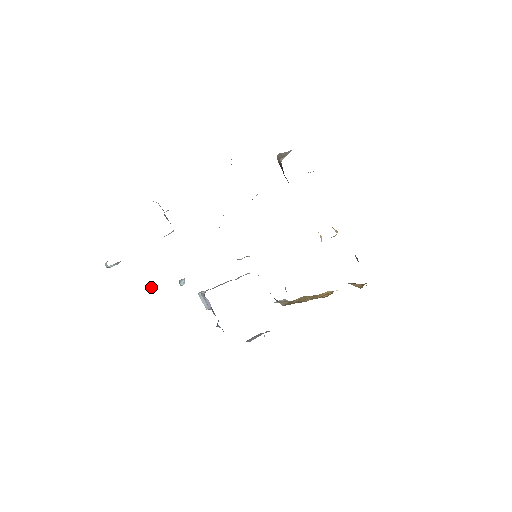
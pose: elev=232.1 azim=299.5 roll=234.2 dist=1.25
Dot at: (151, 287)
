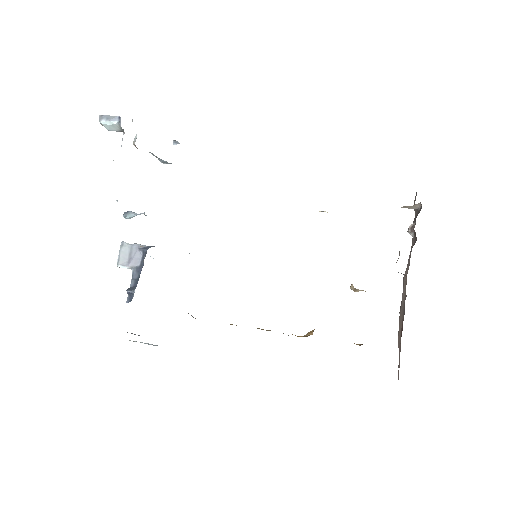
Dot at: occluded
